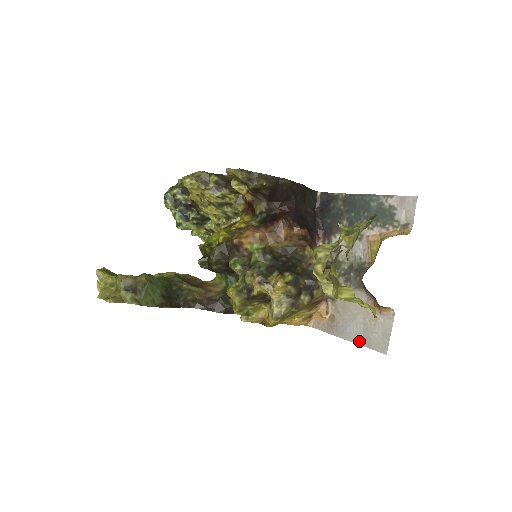
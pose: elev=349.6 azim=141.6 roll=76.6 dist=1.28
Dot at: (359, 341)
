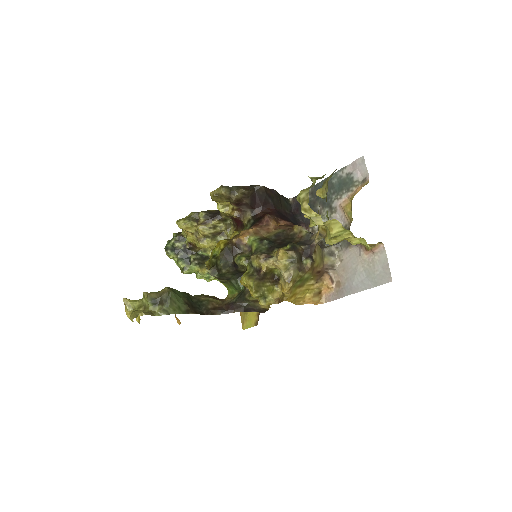
Dot at: (367, 286)
